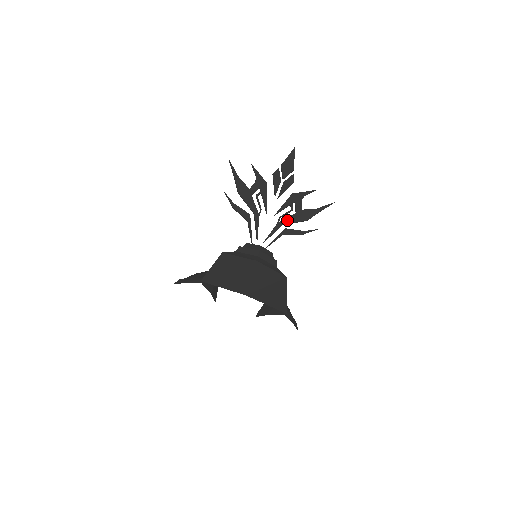
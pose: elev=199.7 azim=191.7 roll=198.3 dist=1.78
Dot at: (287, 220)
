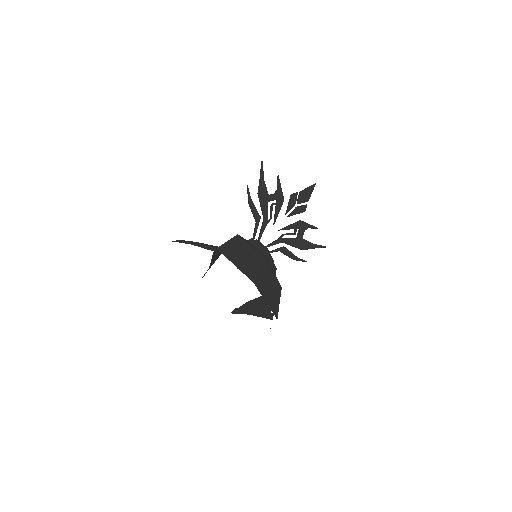
Dot at: (288, 240)
